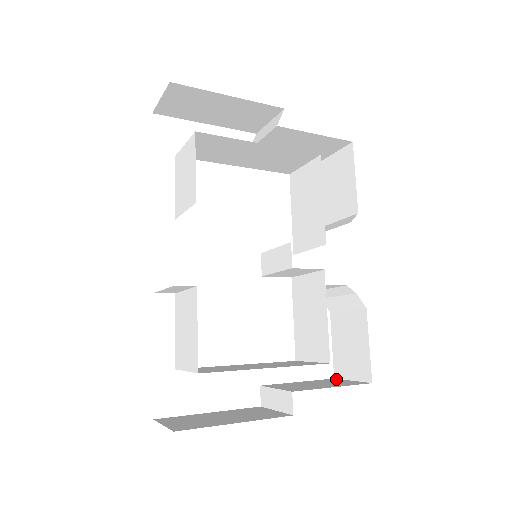
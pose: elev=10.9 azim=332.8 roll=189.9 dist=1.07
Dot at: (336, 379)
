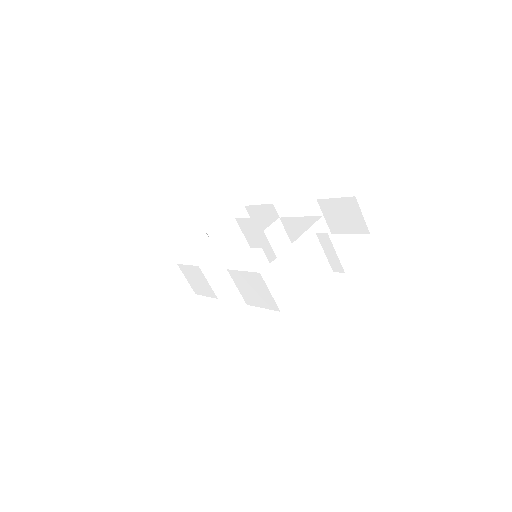
Dot at: (366, 230)
